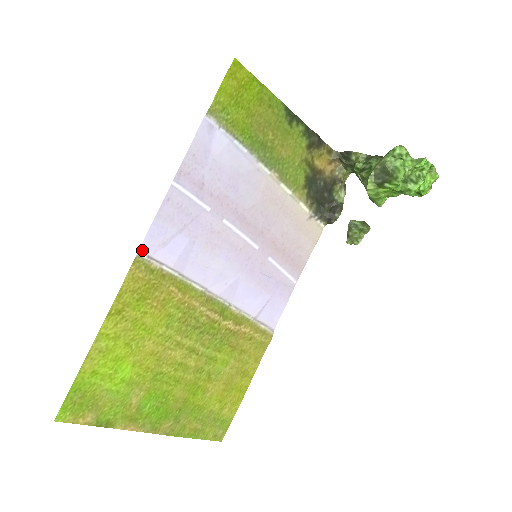
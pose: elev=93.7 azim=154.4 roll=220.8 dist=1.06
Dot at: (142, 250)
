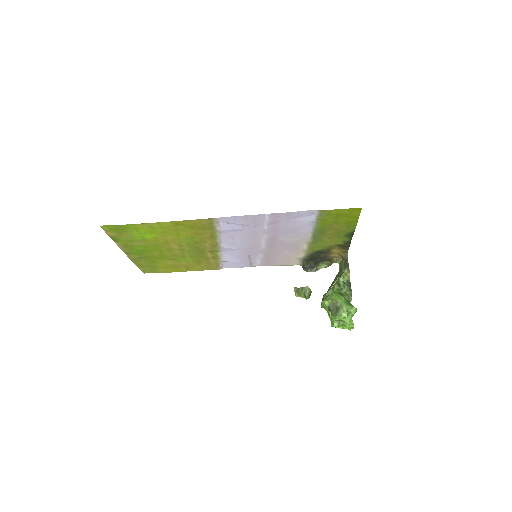
Dot at: (219, 218)
